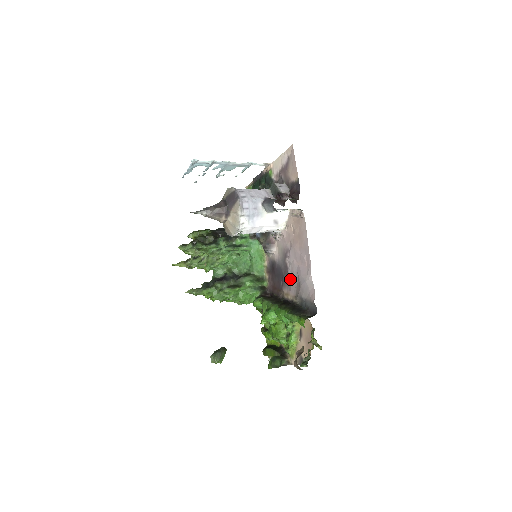
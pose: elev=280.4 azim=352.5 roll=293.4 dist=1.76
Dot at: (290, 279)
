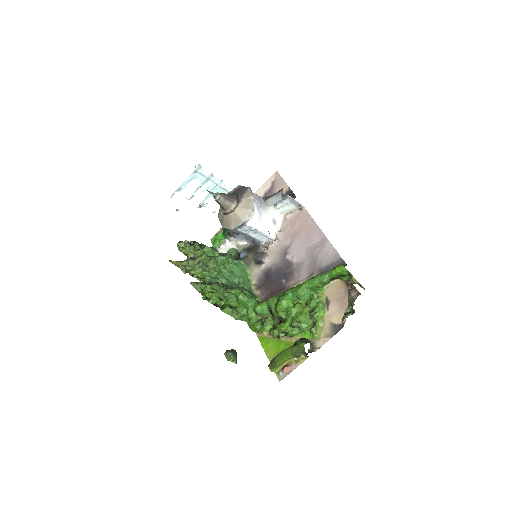
Dot at: (297, 267)
